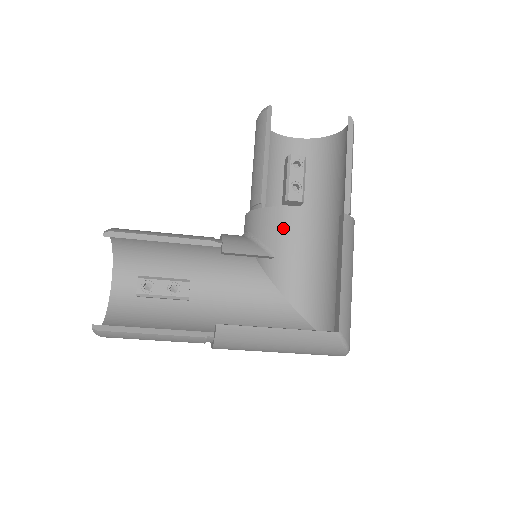
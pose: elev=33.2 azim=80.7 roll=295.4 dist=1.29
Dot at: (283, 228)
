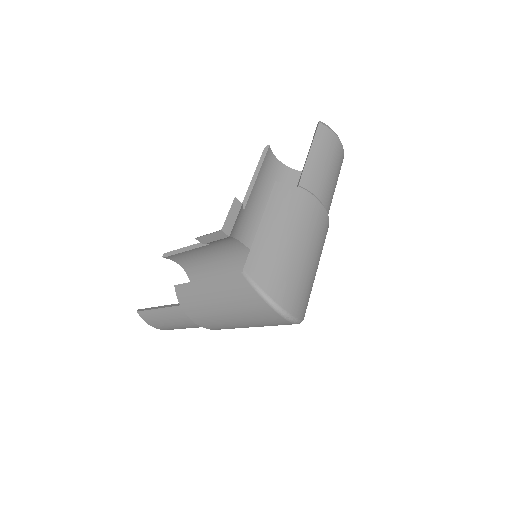
Dot at: occluded
